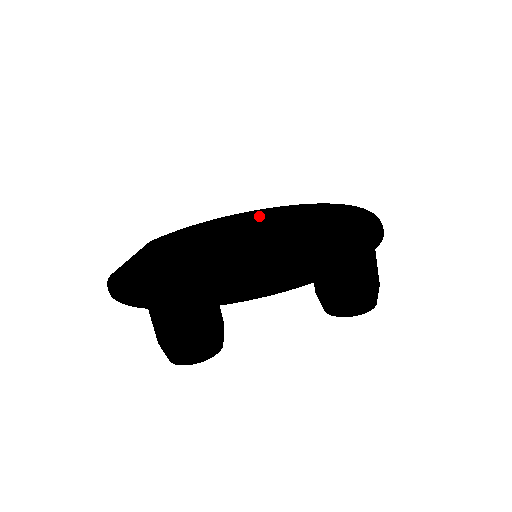
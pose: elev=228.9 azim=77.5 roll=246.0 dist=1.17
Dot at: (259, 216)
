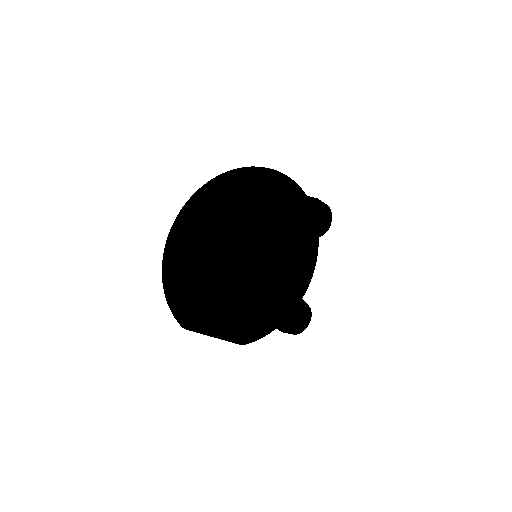
Dot at: occluded
